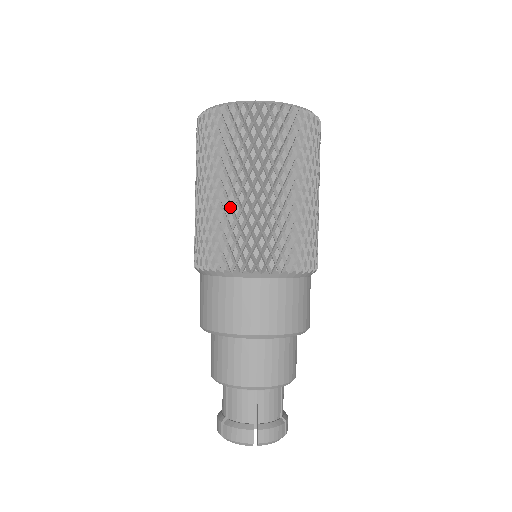
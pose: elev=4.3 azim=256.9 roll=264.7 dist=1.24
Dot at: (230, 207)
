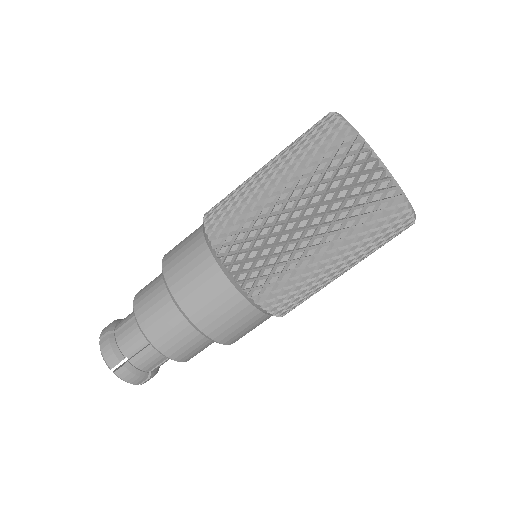
Dot at: (314, 269)
